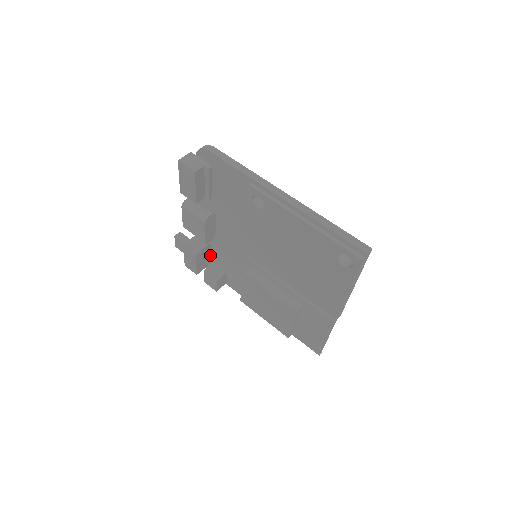
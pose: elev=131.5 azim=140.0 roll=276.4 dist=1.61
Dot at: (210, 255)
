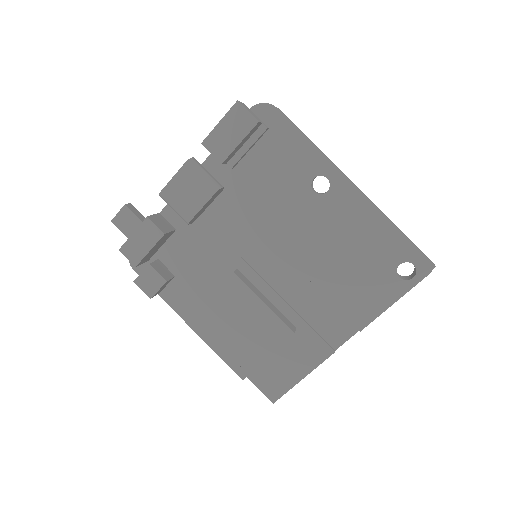
Dot at: (159, 248)
